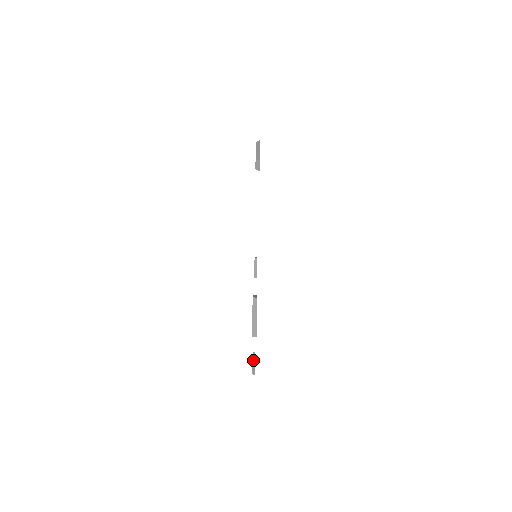
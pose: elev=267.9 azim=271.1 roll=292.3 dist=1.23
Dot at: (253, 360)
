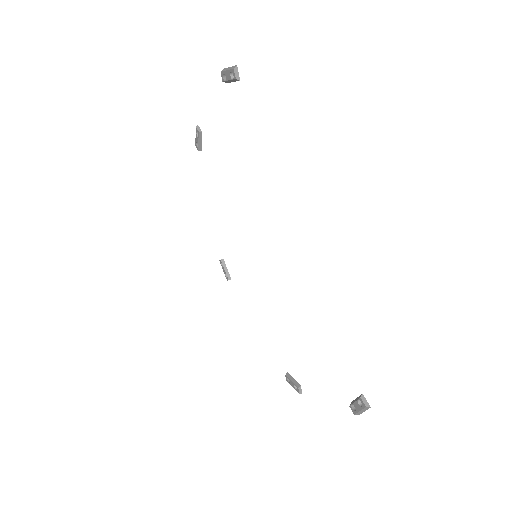
Dot at: (354, 401)
